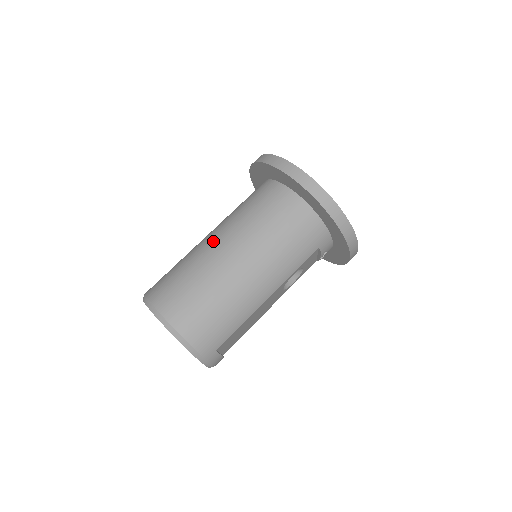
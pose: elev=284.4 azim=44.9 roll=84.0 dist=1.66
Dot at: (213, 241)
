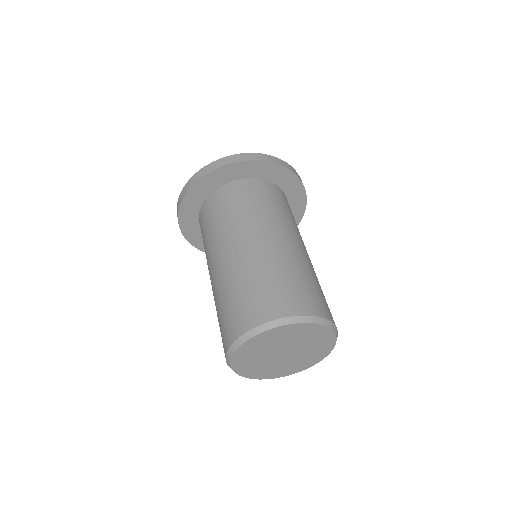
Dot at: (261, 241)
